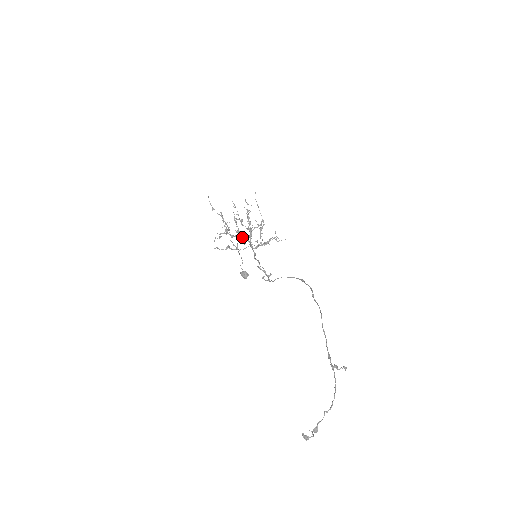
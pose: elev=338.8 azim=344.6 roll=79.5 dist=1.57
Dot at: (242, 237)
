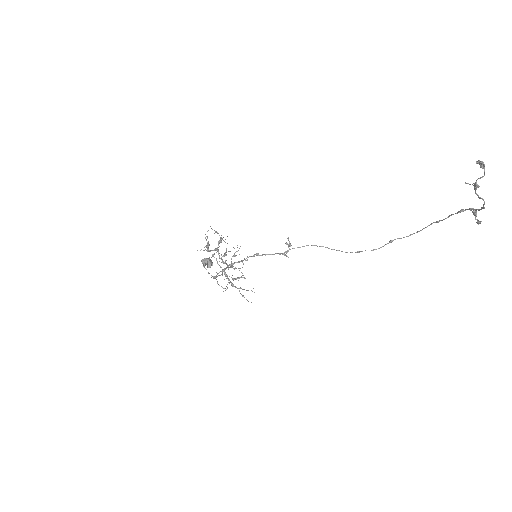
Dot at: (222, 260)
